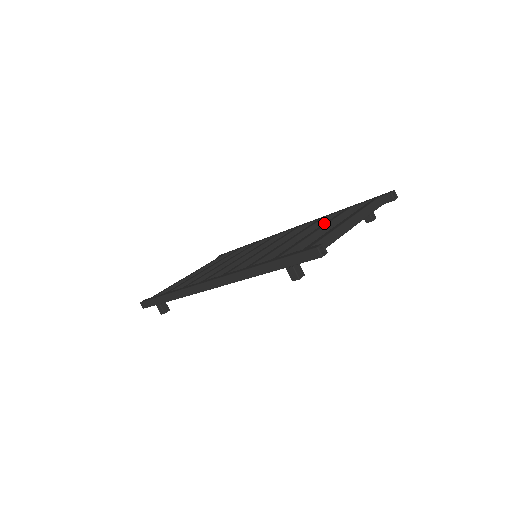
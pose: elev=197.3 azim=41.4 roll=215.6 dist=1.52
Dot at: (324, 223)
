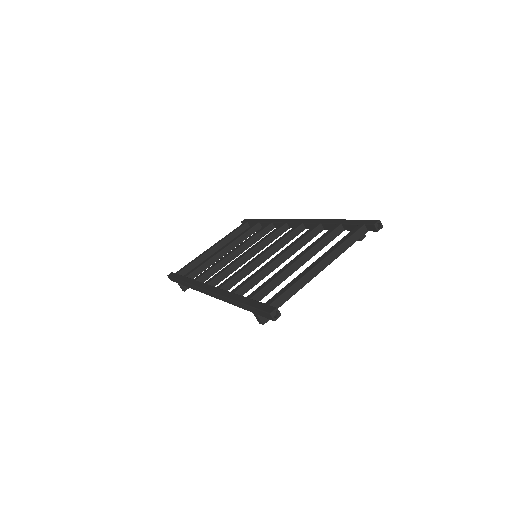
Dot at: (309, 246)
